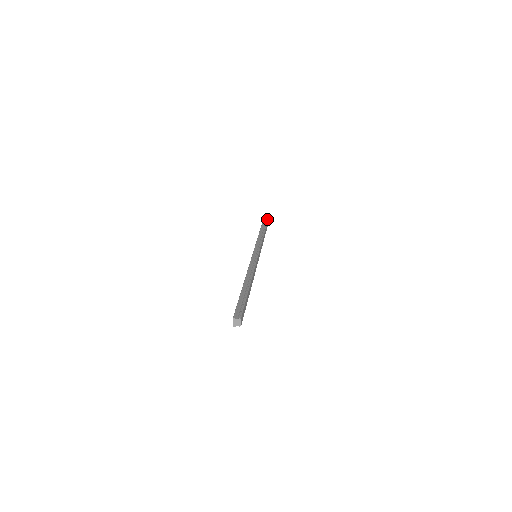
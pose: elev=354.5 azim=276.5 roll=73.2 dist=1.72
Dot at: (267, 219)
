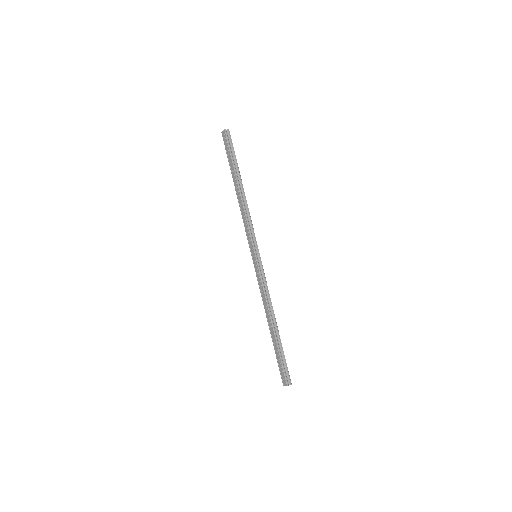
Dot at: (233, 147)
